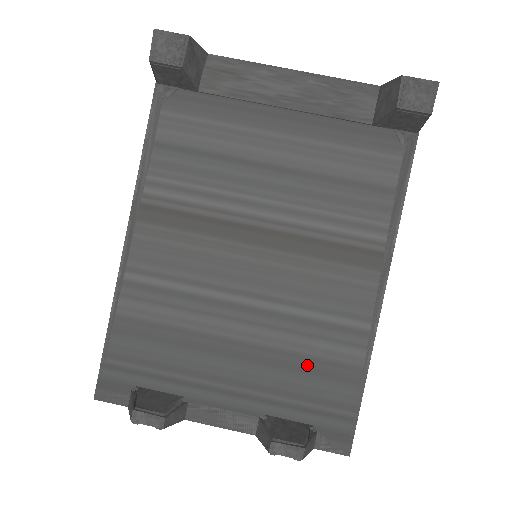
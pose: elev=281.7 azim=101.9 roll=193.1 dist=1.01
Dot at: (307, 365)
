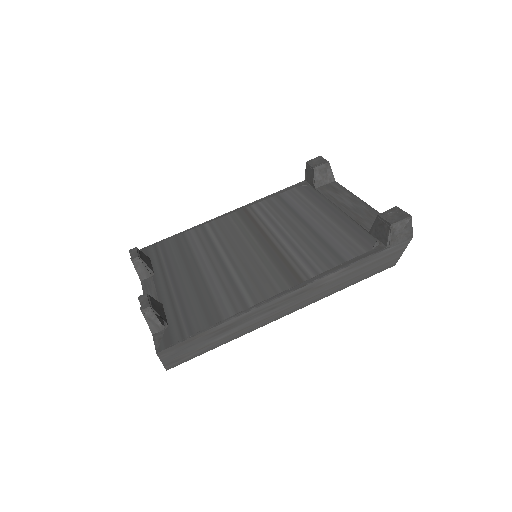
Dot at: (206, 299)
